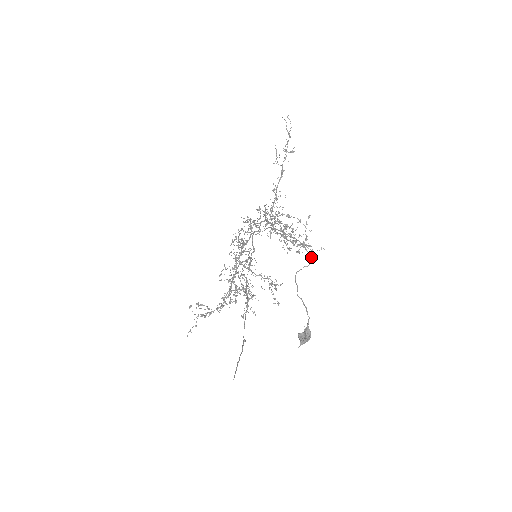
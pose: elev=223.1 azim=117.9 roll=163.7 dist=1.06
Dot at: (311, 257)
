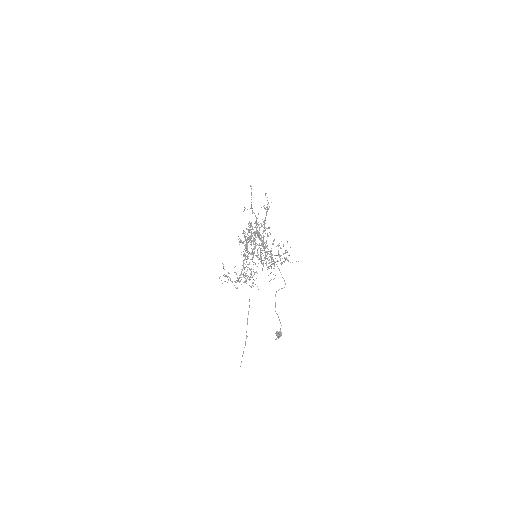
Dot at: (285, 283)
